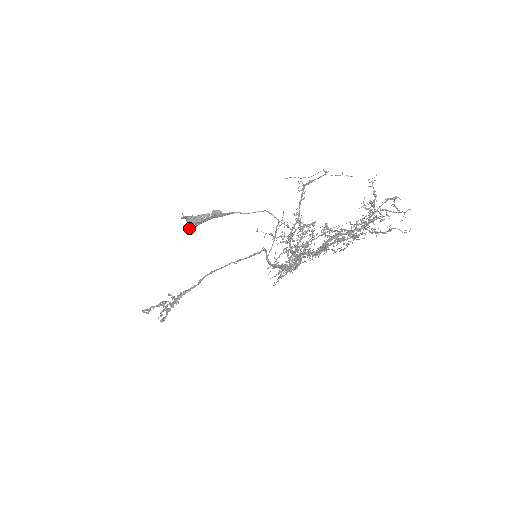
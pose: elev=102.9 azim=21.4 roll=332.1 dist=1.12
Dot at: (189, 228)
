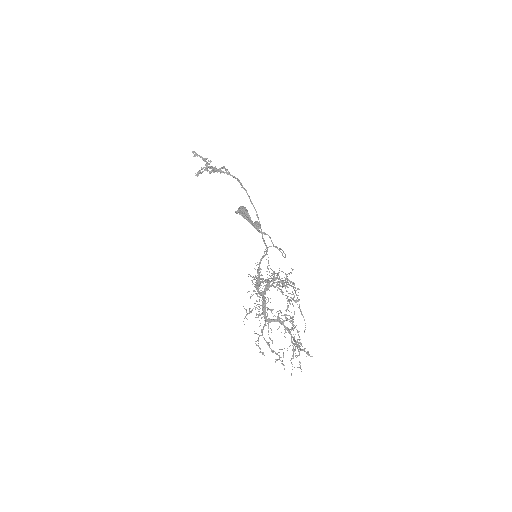
Dot at: (238, 208)
